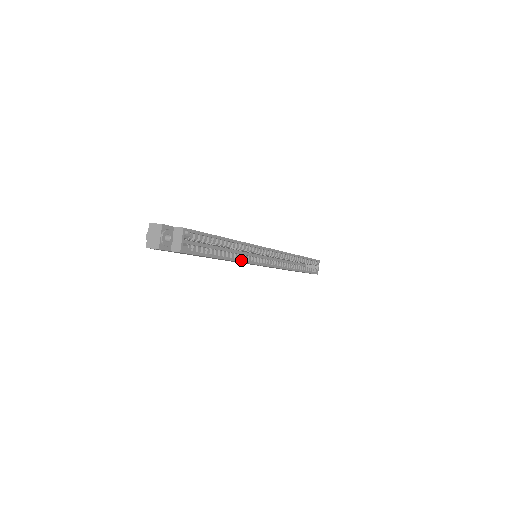
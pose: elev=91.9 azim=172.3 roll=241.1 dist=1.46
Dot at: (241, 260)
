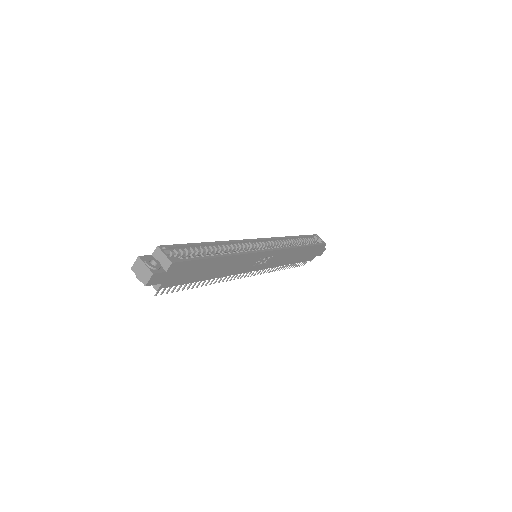
Dot at: (239, 253)
